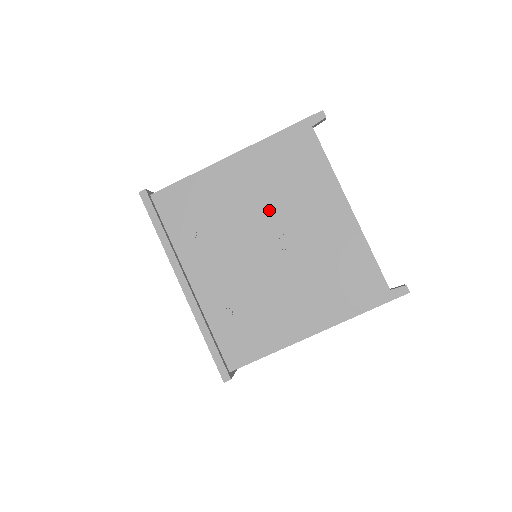
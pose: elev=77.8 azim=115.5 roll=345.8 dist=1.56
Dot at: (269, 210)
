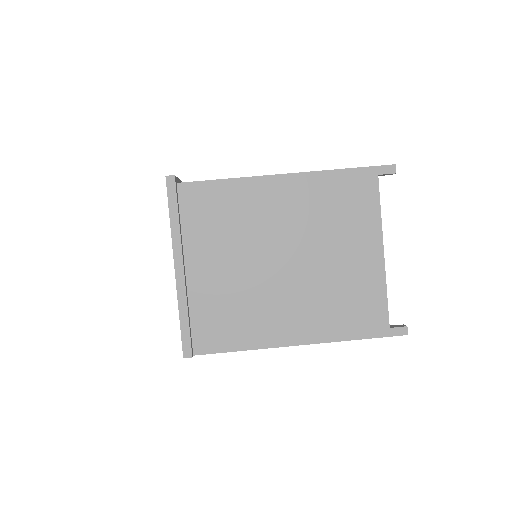
Dot at: occluded
